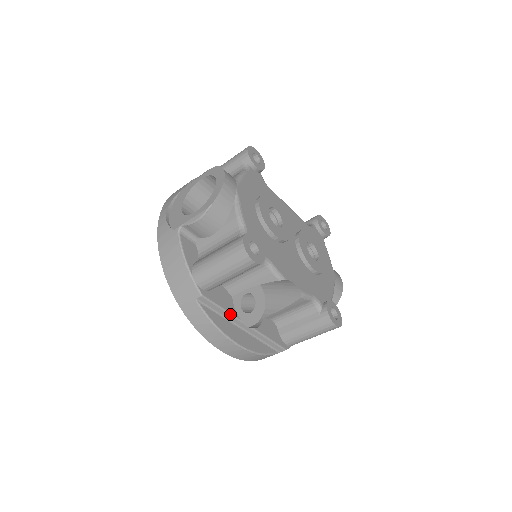
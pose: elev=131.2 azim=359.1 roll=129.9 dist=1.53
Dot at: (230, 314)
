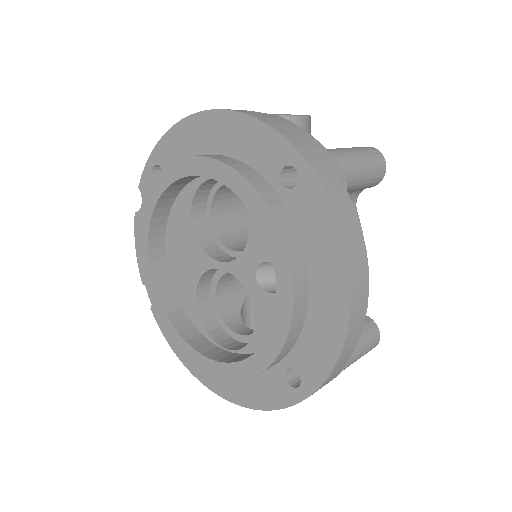
Dot at: occluded
